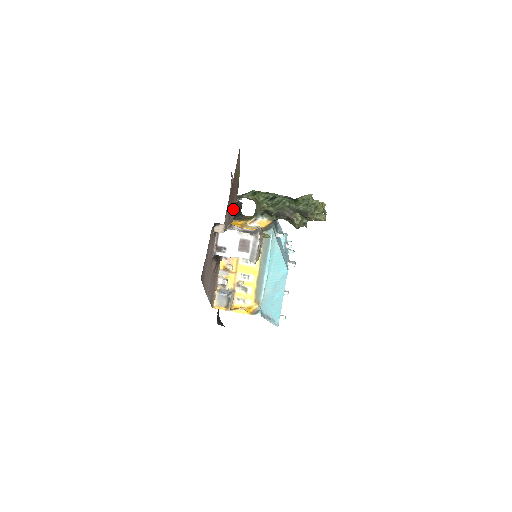
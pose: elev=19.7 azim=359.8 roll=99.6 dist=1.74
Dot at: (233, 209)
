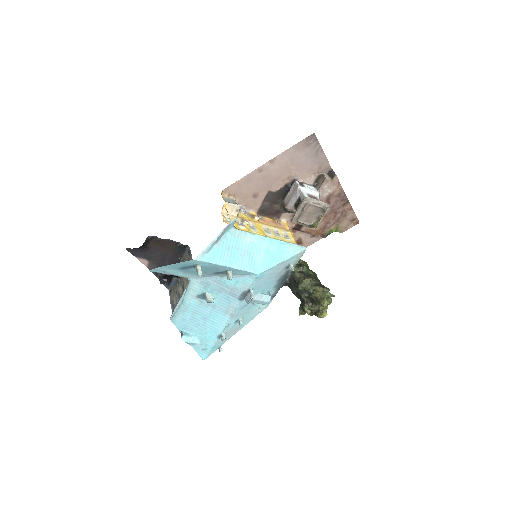
Dot at: occluded
